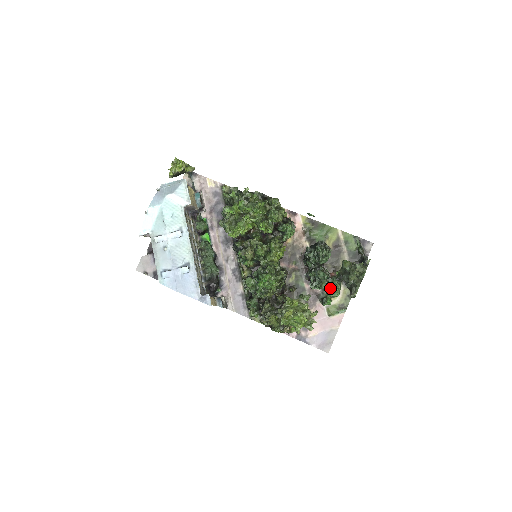
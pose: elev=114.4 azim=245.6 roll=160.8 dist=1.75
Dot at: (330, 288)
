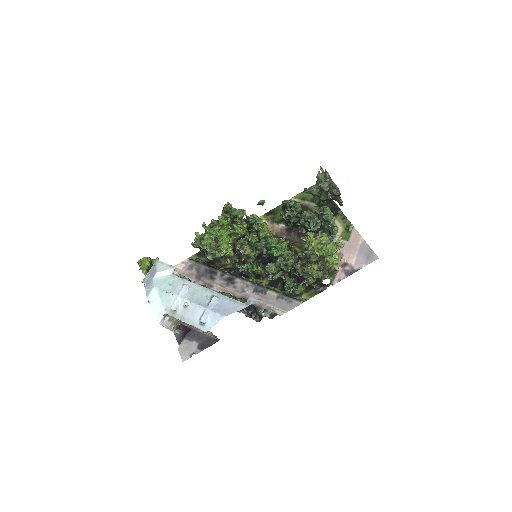
Dot at: (322, 214)
